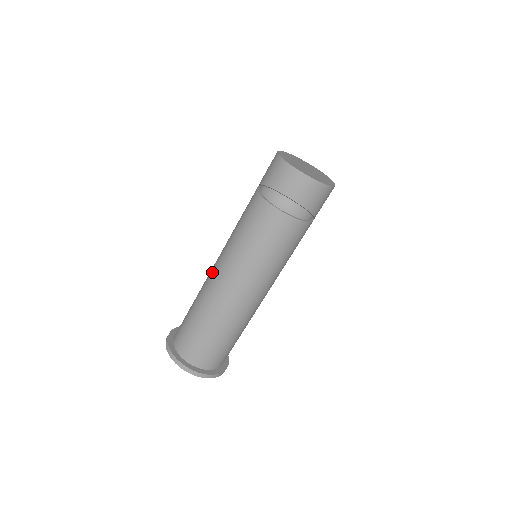
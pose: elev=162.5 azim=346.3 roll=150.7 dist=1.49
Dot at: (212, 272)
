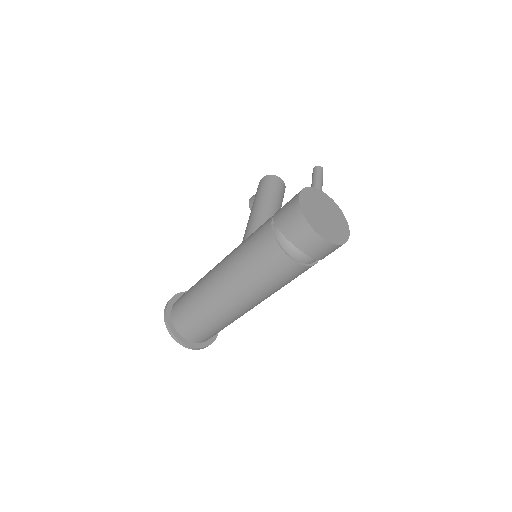
Dot at: (215, 280)
